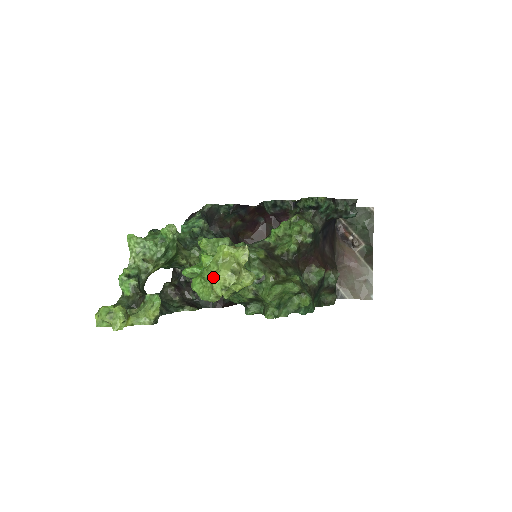
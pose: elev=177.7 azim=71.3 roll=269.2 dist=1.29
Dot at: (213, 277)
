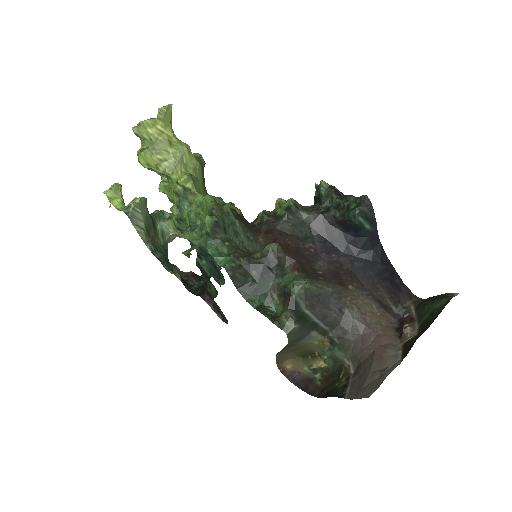
Dot at: occluded
